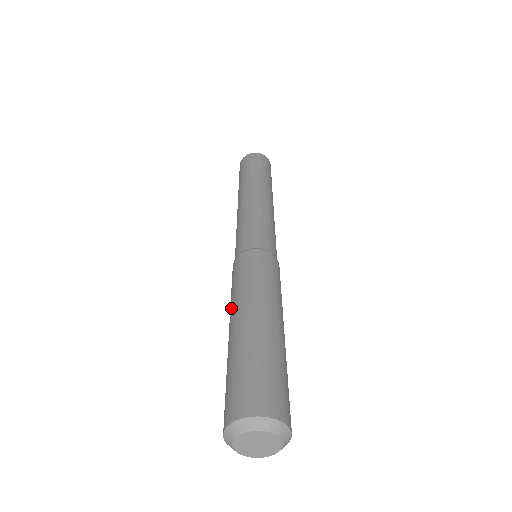
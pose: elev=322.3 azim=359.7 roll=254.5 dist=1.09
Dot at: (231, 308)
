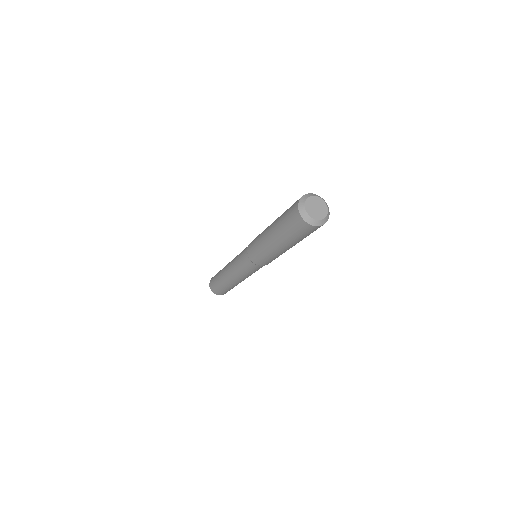
Dot at: (263, 238)
